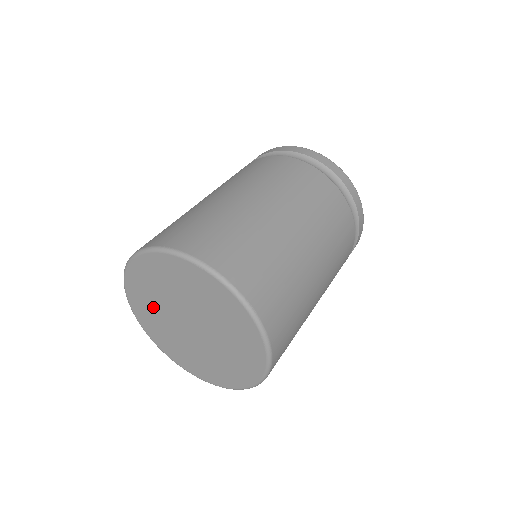
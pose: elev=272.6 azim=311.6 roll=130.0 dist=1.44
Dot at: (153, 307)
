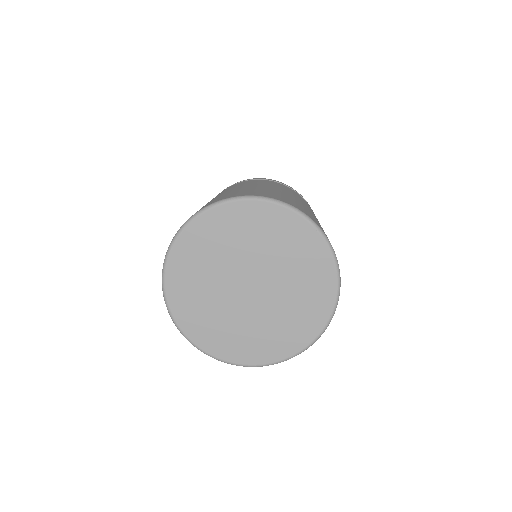
Dot at: (204, 300)
